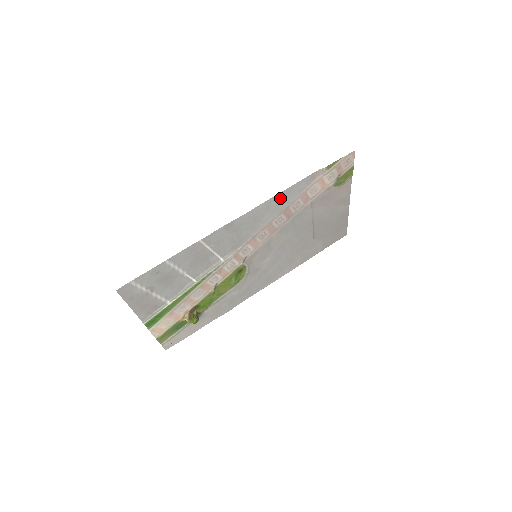
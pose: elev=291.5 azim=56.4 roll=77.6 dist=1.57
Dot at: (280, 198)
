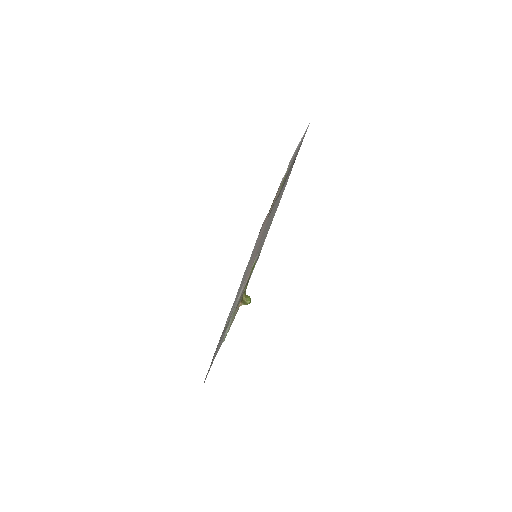
Dot at: occluded
